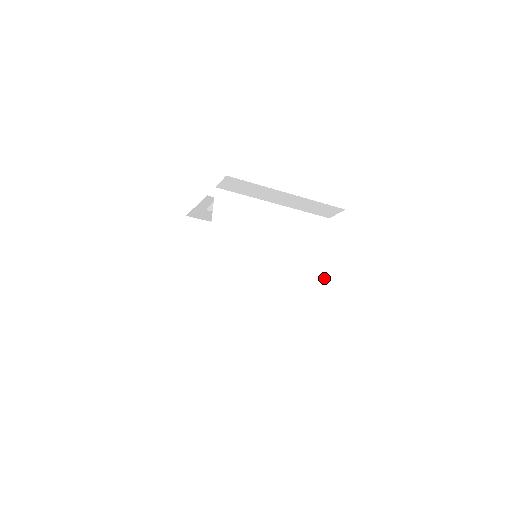
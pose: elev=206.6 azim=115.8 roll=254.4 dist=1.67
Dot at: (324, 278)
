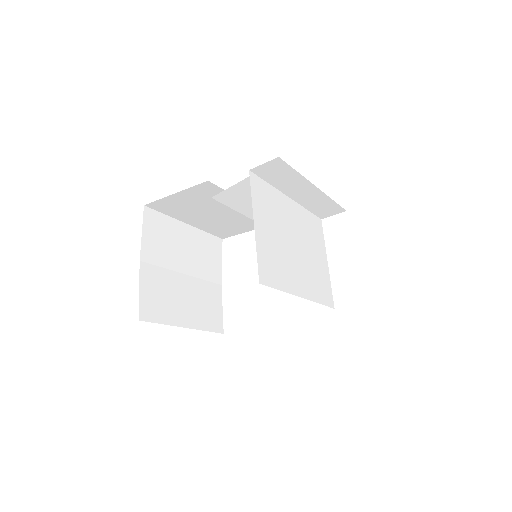
Dot at: (329, 280)
